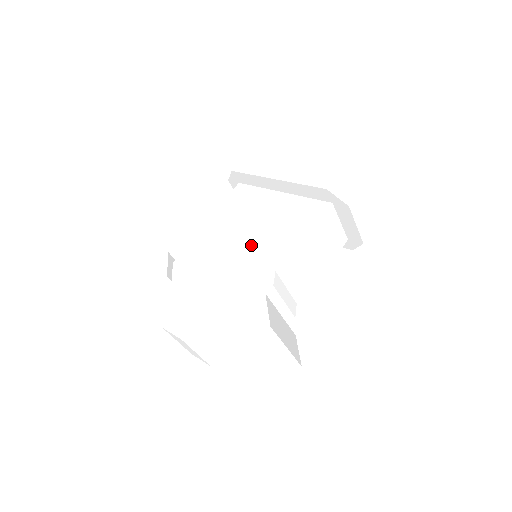
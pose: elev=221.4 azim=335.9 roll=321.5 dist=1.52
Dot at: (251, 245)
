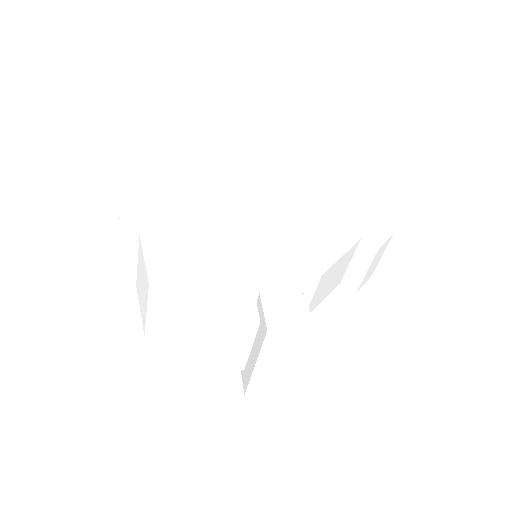
Dot at: (272, 240)
